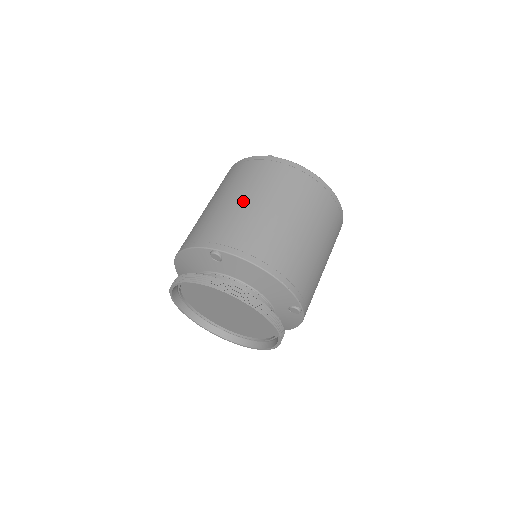
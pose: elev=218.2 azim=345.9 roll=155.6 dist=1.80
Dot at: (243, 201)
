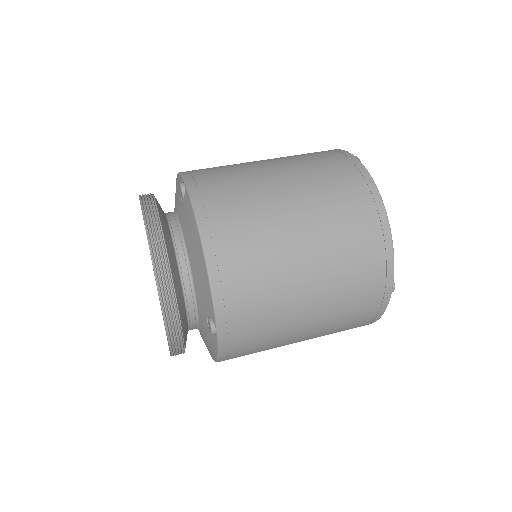
Dot at: (270, 168)
